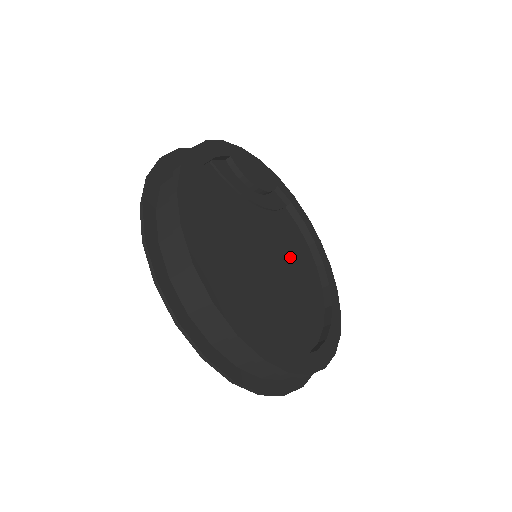
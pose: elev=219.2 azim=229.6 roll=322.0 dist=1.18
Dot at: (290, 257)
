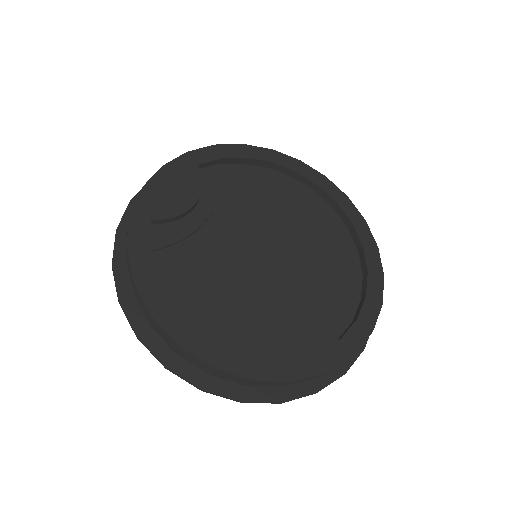
Dot at: (274, 213)
